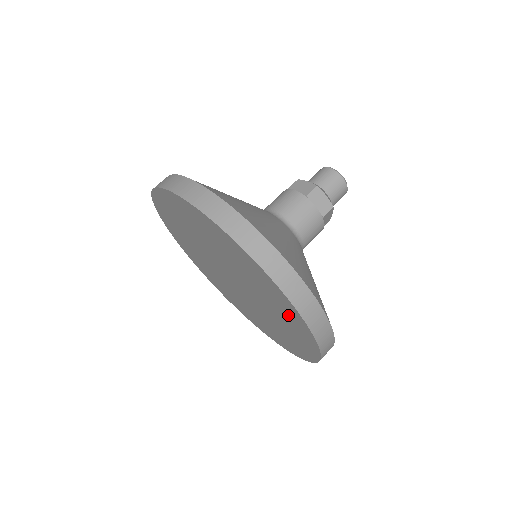
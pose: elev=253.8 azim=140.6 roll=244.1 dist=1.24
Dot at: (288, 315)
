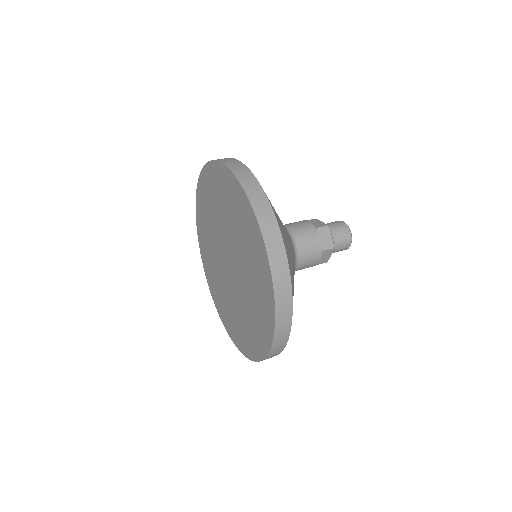
Dot at: (251, 338)
